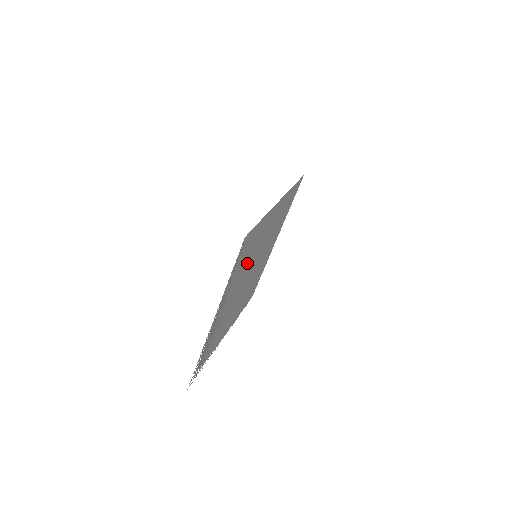
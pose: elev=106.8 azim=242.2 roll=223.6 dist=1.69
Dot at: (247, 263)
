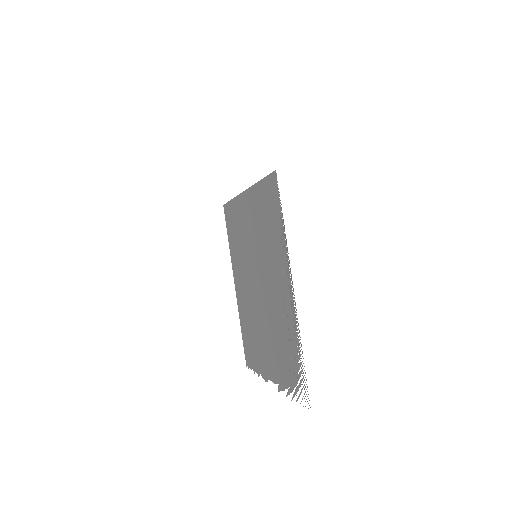
Dot at: (264, 246)
